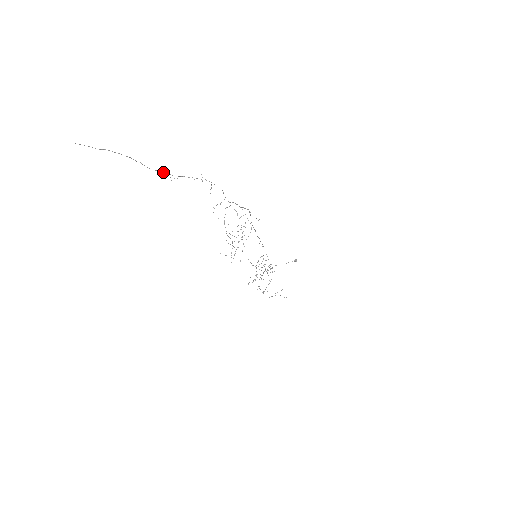
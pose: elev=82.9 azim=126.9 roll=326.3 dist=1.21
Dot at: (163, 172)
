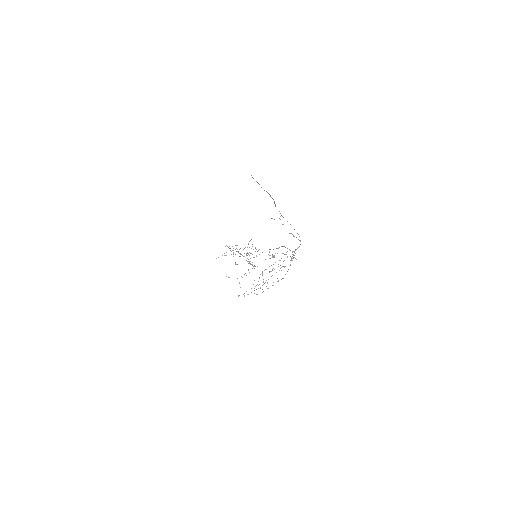
Dot at: occluded
